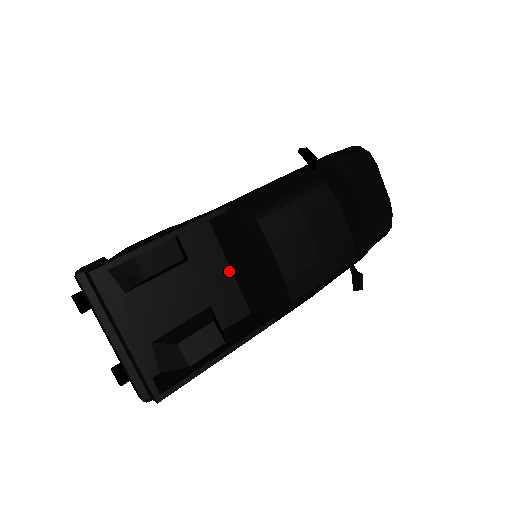
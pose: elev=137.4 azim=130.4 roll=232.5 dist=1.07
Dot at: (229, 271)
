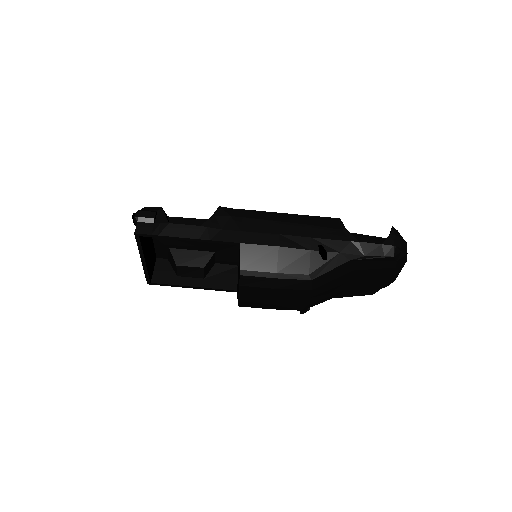
Dot at: (239, 245)
